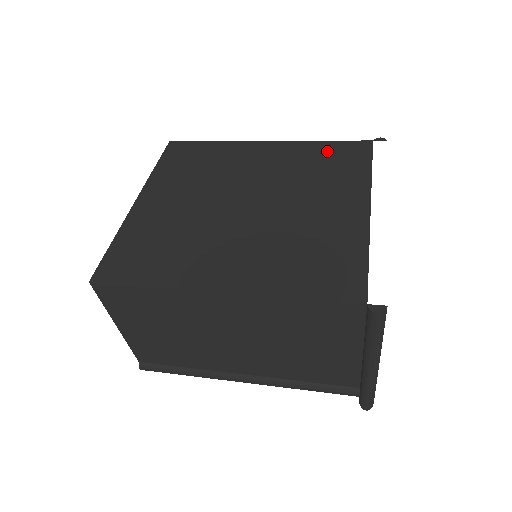
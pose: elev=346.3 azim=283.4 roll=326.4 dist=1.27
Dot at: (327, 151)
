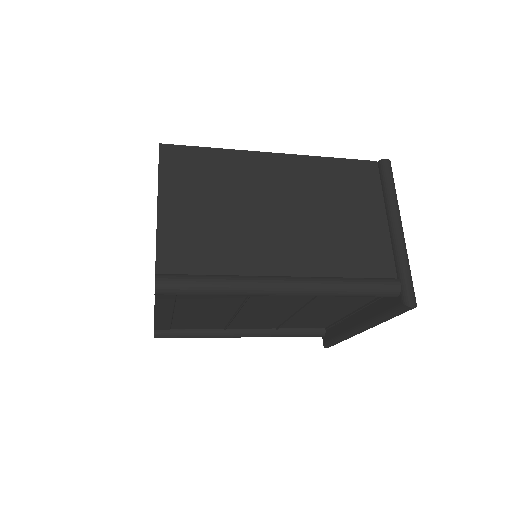
Dot at: occluded
